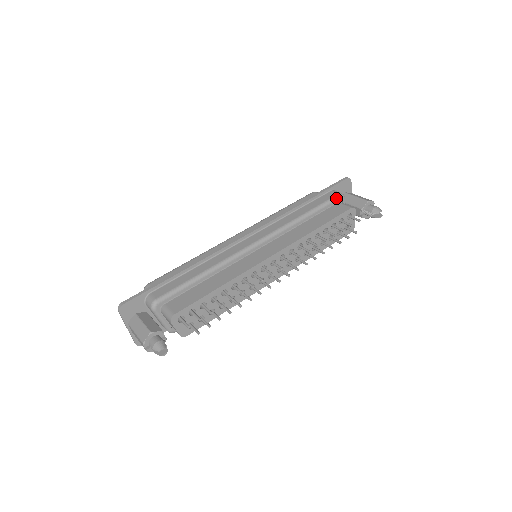
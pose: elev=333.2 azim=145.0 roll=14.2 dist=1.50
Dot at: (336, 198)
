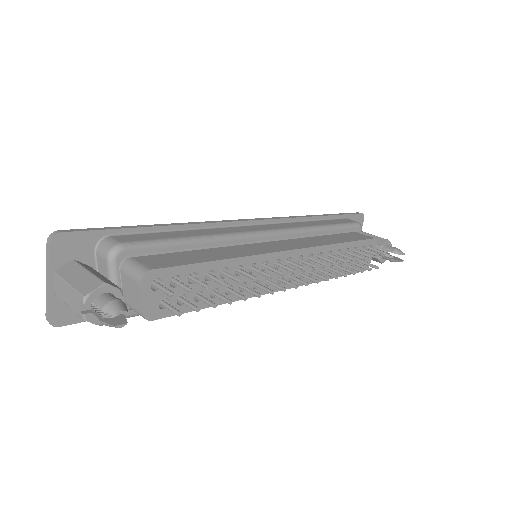
Dot at: (355, 225)
